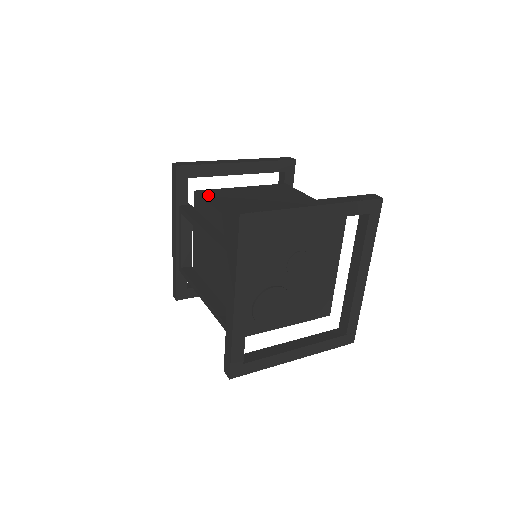
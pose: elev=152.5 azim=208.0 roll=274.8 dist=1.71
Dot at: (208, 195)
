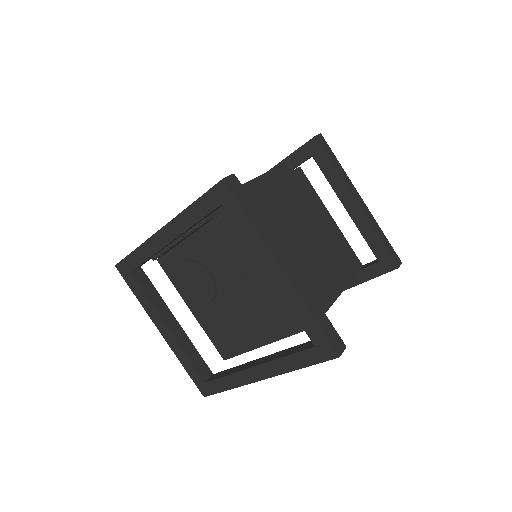
Dot at: (296, 179)
